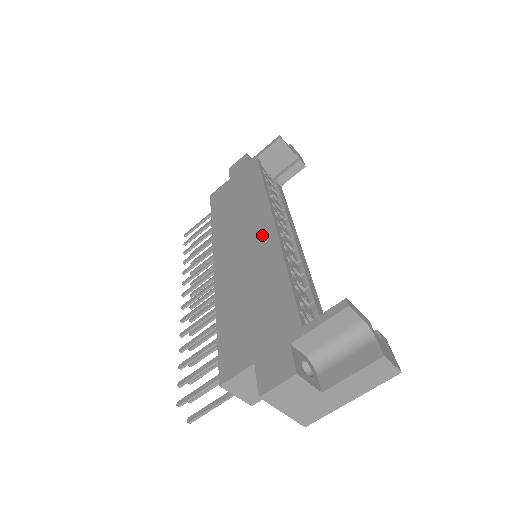
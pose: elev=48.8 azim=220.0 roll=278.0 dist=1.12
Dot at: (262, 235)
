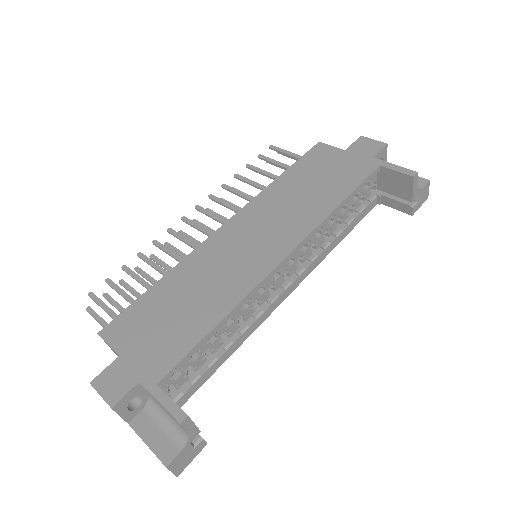
Dot at: (262, 260)
